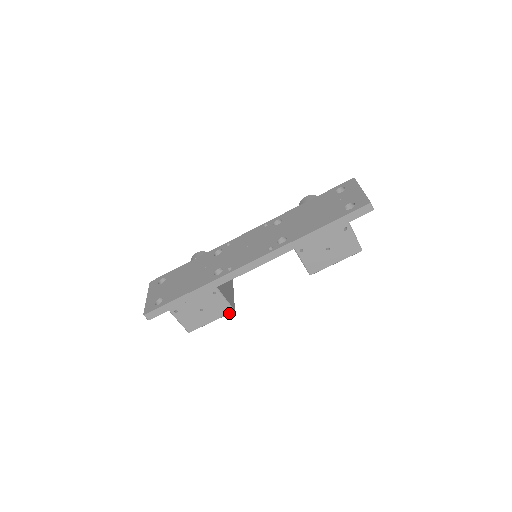
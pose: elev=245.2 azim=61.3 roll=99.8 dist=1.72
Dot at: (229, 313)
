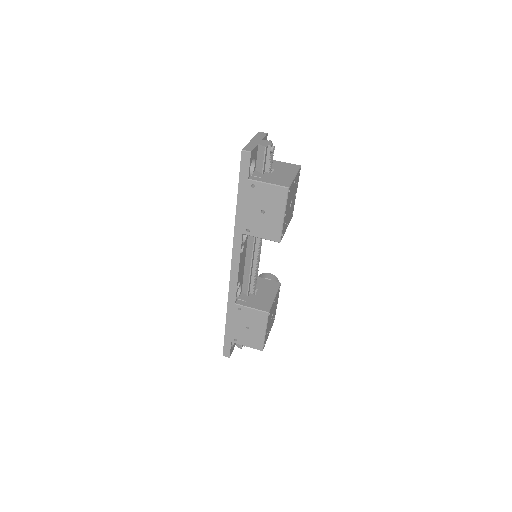
Dot at: (267, 317)
